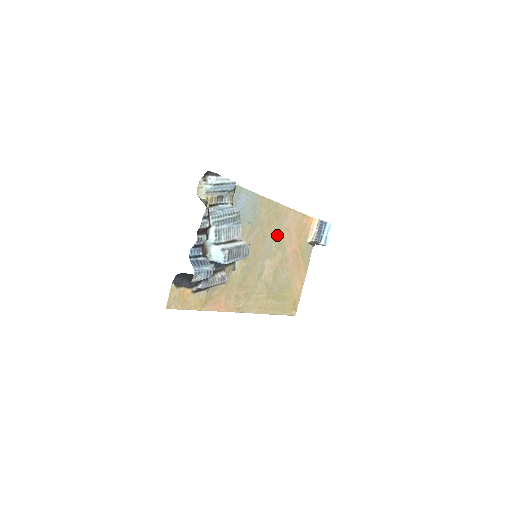
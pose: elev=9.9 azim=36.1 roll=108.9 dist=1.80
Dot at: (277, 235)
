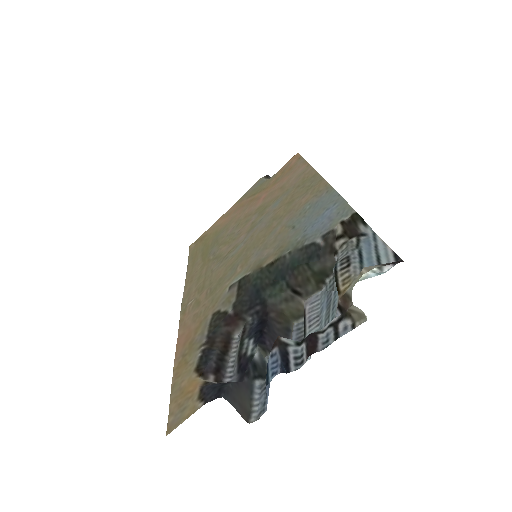
Dot at: (275, 202)
